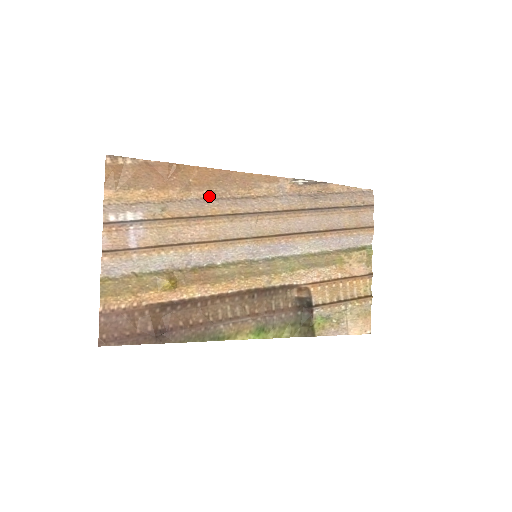
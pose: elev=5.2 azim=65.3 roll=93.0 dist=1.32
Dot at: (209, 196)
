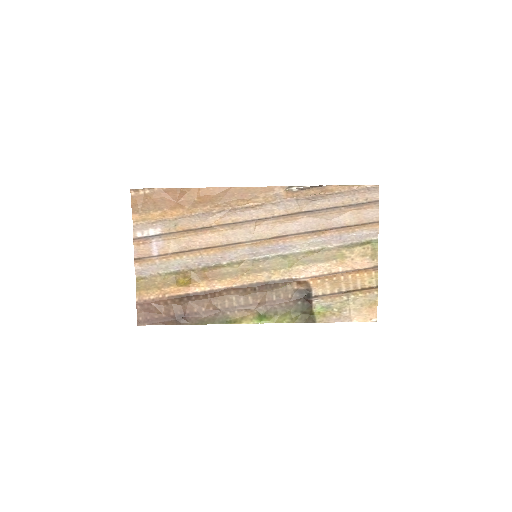
Dot at: (213, 210)
